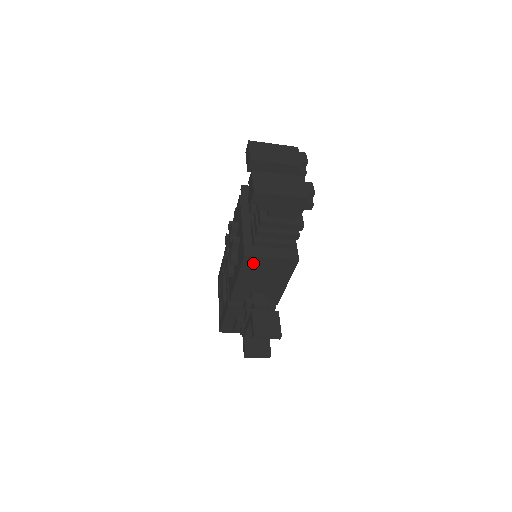
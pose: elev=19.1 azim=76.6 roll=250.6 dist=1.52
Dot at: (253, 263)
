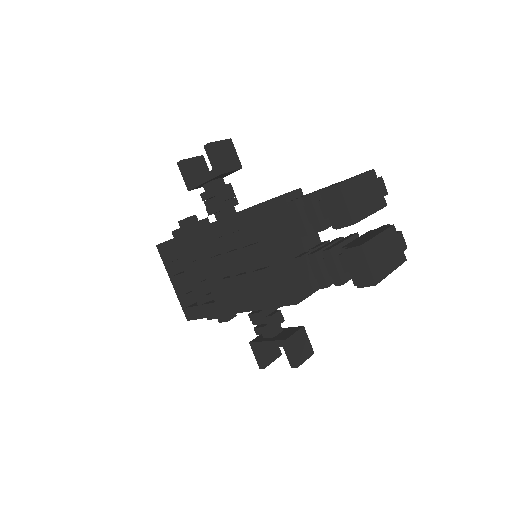
Dot at: occluded
